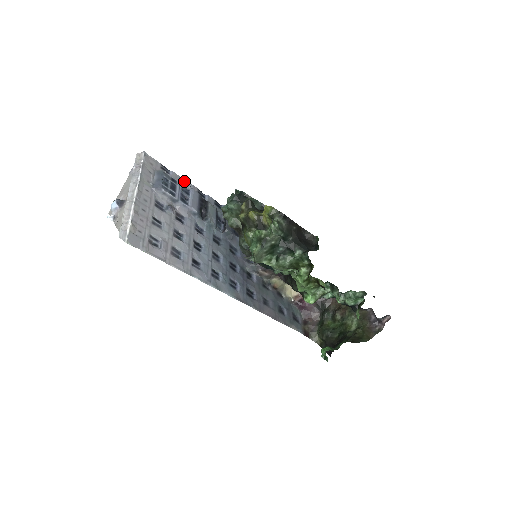
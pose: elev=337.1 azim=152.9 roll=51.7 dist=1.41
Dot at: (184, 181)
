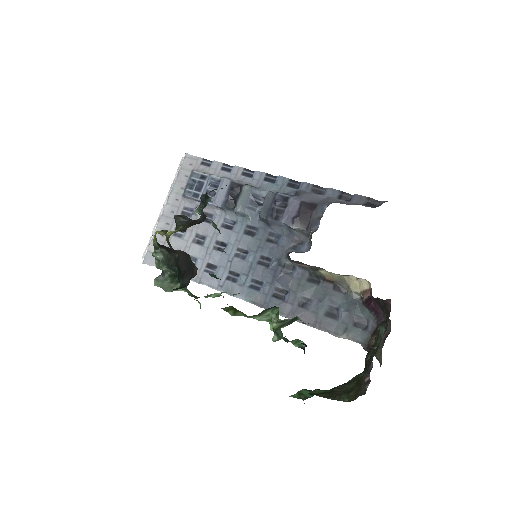
Dot at: (228, 166)
